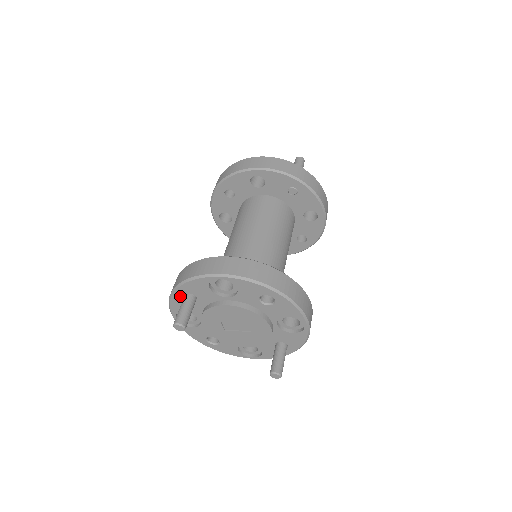
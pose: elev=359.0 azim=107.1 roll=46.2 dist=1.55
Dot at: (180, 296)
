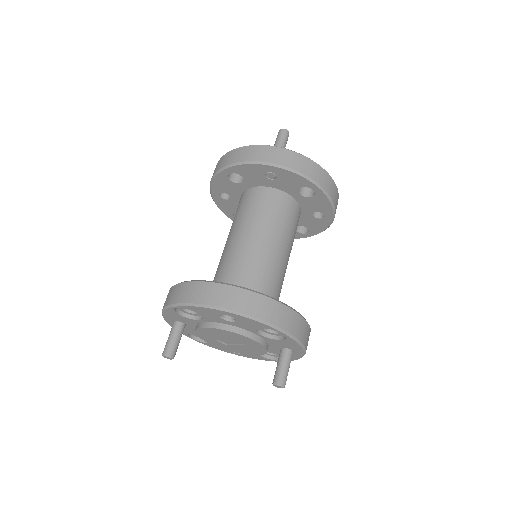
Dot at: occluded
